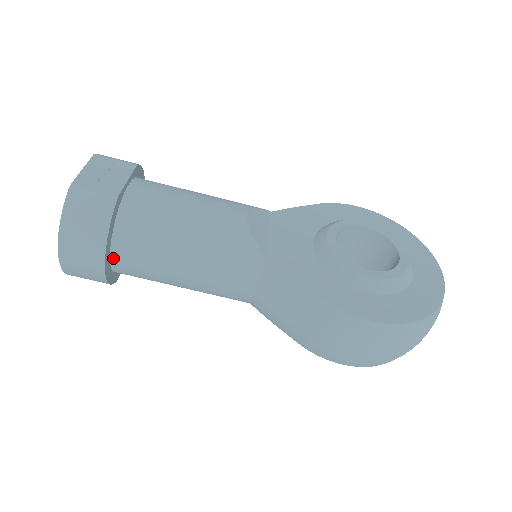
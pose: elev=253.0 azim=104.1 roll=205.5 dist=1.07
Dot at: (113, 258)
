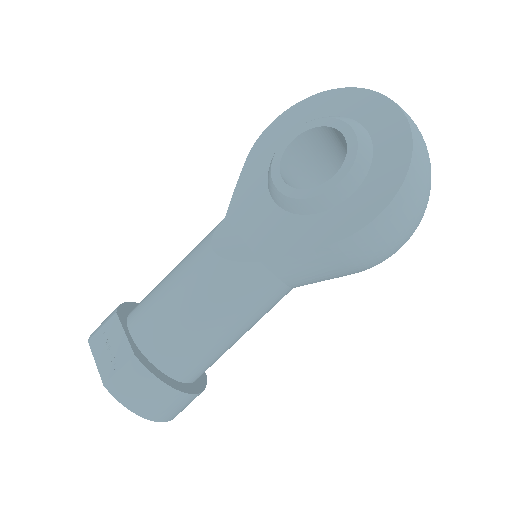
Dot at: (185, 381)
